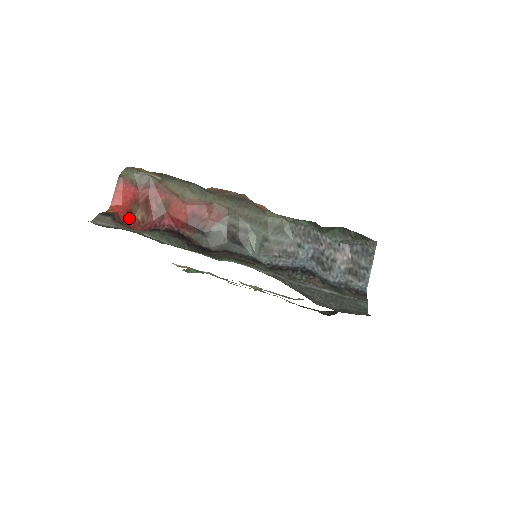
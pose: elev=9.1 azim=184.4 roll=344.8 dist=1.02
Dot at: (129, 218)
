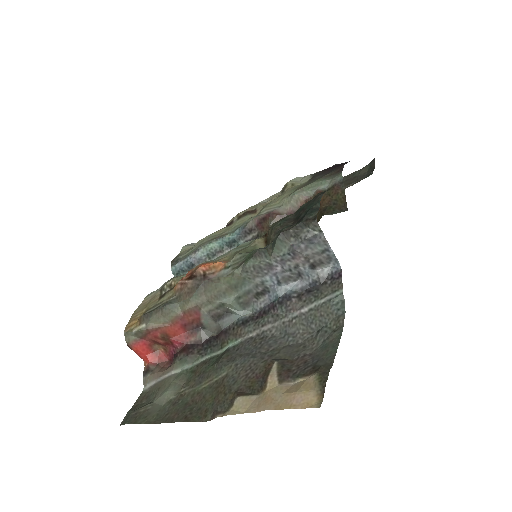
Dot at: (158, 356)
